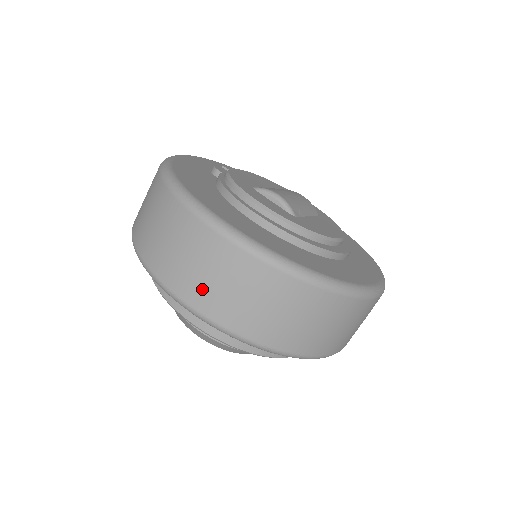
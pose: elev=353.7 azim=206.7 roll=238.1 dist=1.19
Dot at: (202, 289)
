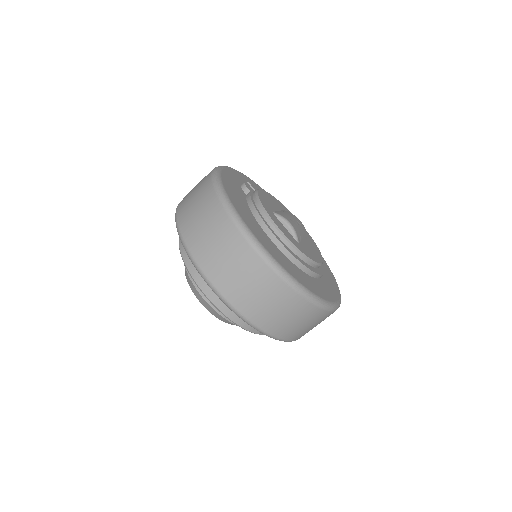
Dot at: (234, 286)
